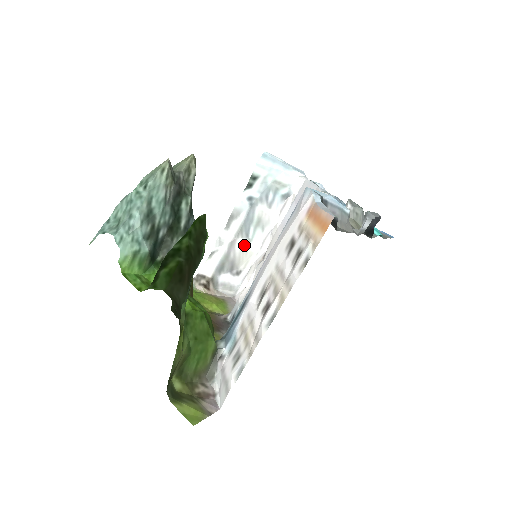
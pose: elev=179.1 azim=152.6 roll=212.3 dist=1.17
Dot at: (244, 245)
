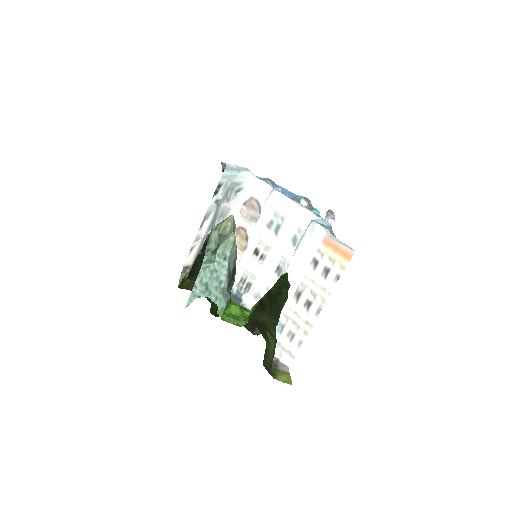
Dot at: occluded
